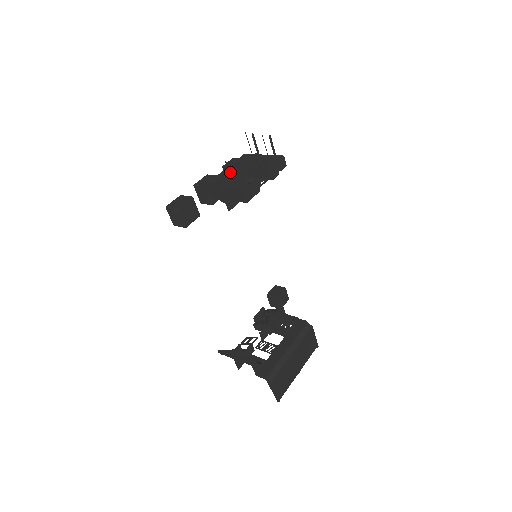
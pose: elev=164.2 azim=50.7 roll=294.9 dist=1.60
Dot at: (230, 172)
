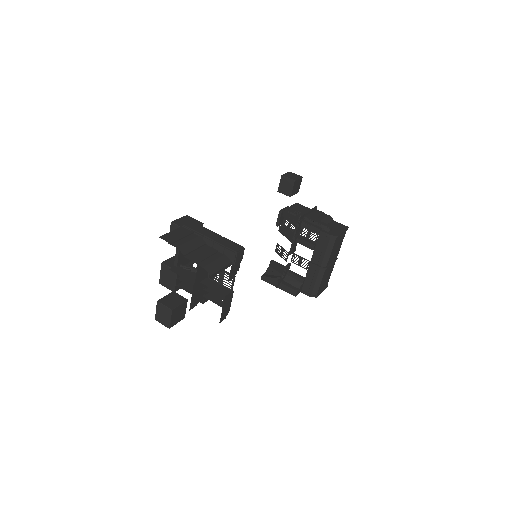
Dot at: occluded
